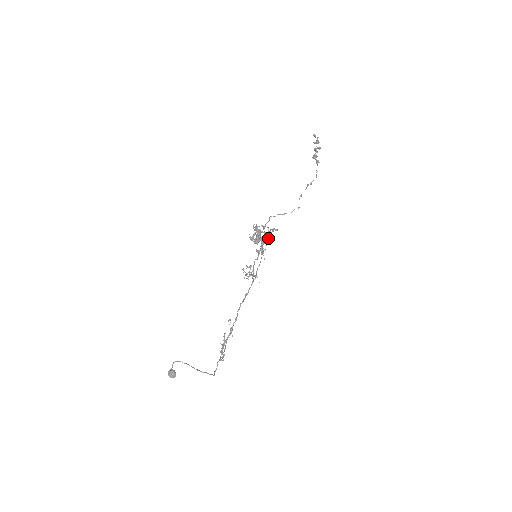
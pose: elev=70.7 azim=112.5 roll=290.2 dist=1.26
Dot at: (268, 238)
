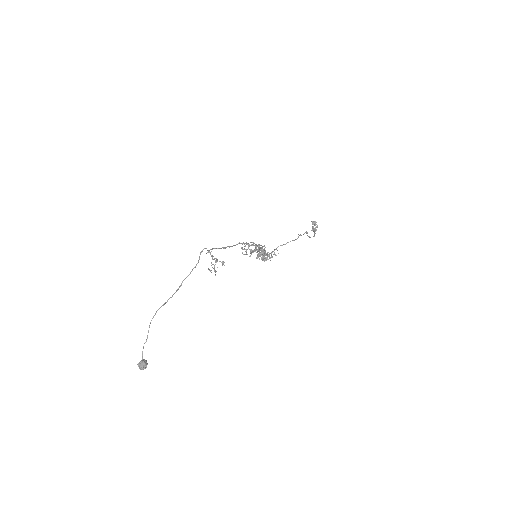
Dot at: (269, 255)
